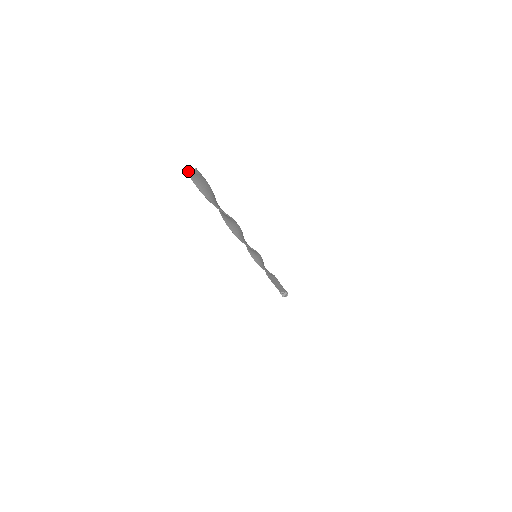
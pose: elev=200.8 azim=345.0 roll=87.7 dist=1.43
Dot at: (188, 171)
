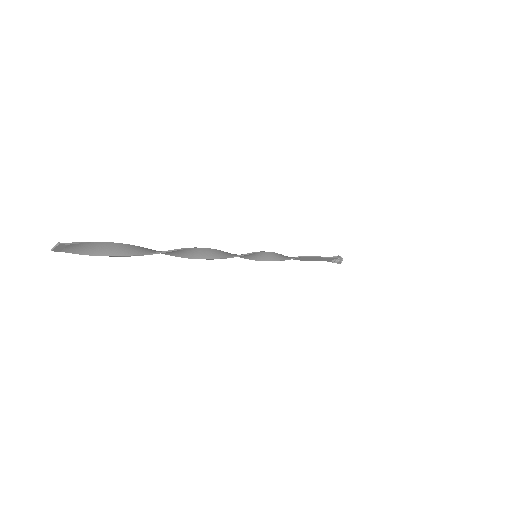
Dot at: (55, 250)
